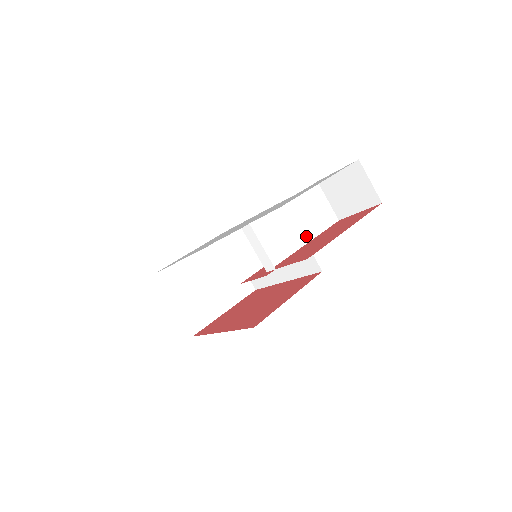
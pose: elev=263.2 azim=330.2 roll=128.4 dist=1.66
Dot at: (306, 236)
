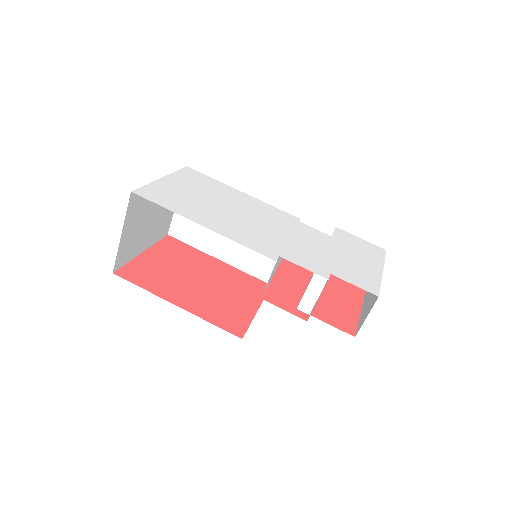
Dot at: occluded
